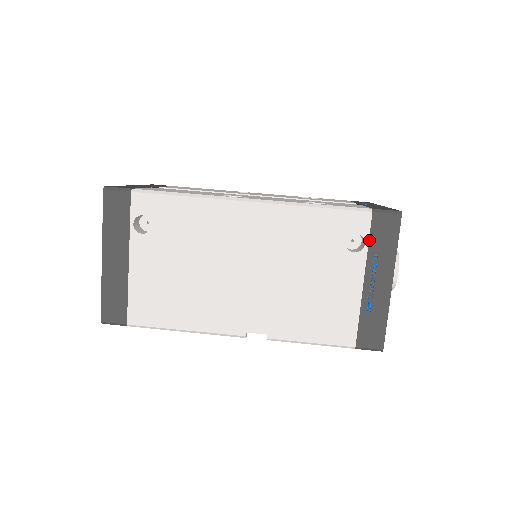
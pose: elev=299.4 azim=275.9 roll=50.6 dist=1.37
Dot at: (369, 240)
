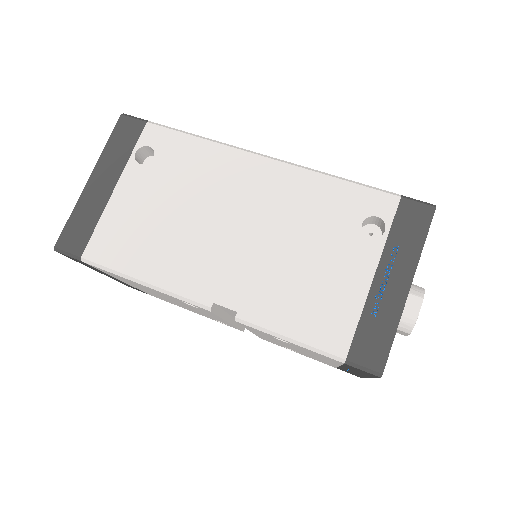
Dot at: (391, 227)
